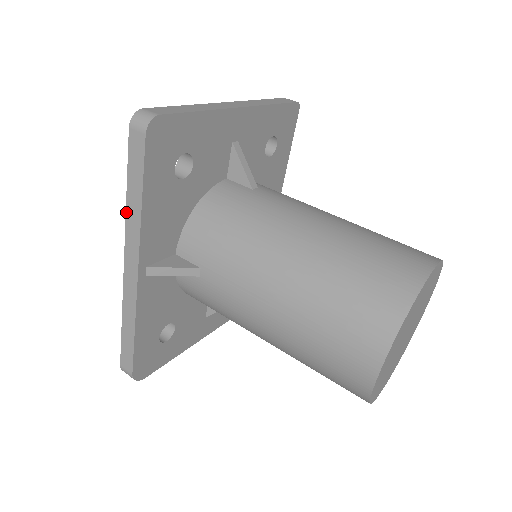
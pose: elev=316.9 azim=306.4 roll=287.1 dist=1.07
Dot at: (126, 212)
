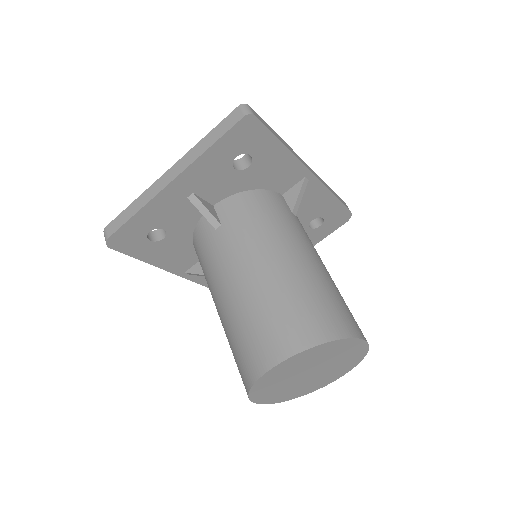
Dot at: occluded
